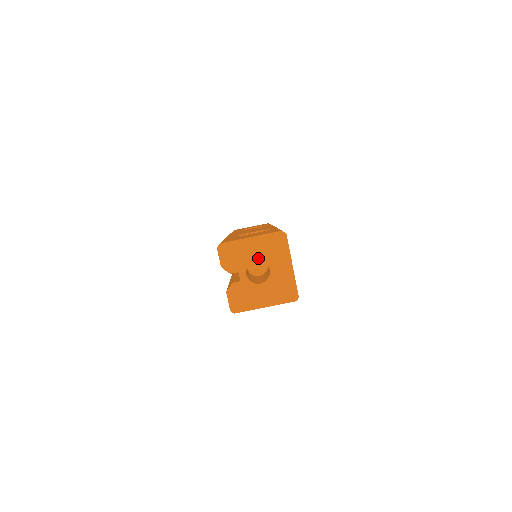
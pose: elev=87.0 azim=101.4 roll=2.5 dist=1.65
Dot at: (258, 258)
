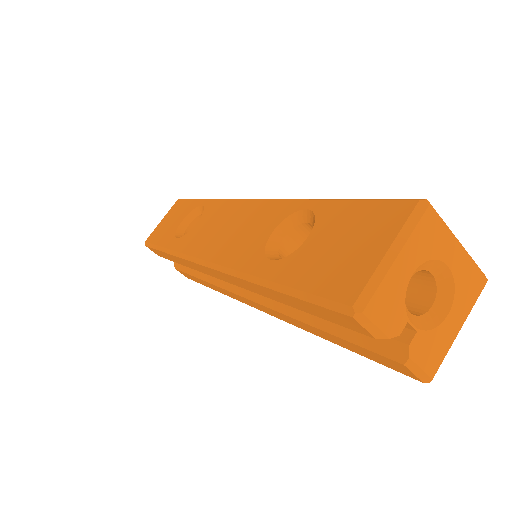
Dot at: (413, 273)
